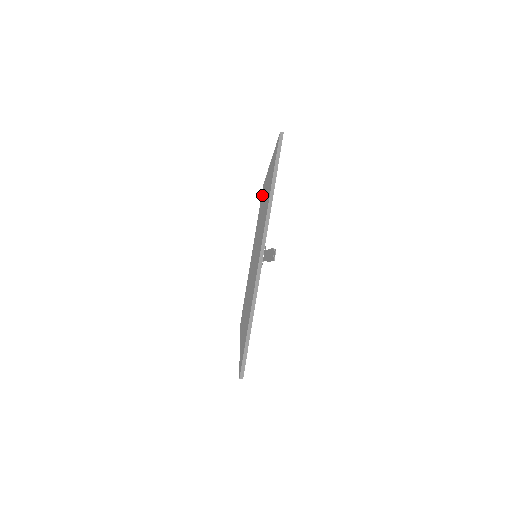
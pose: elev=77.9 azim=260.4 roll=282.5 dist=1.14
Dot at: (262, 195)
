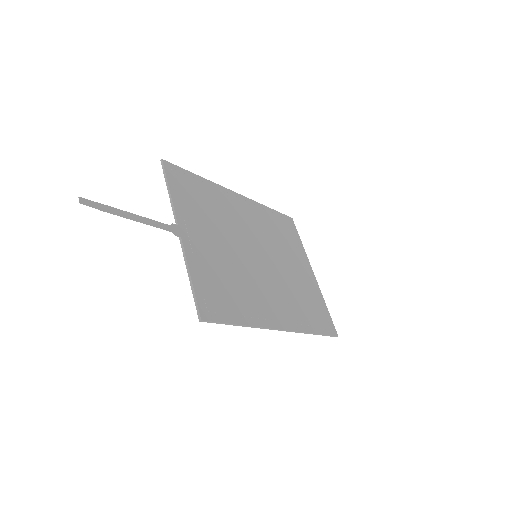
Dot at: occluded
